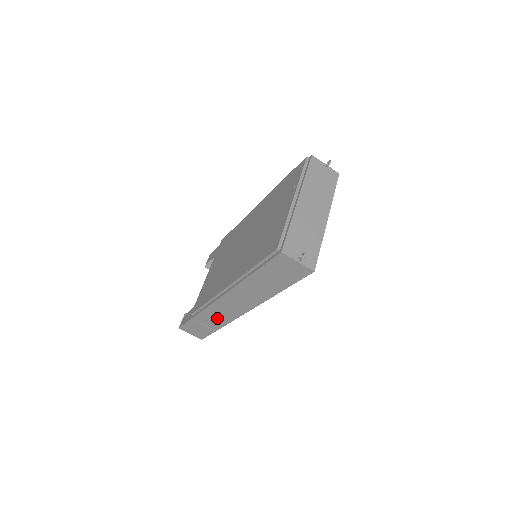
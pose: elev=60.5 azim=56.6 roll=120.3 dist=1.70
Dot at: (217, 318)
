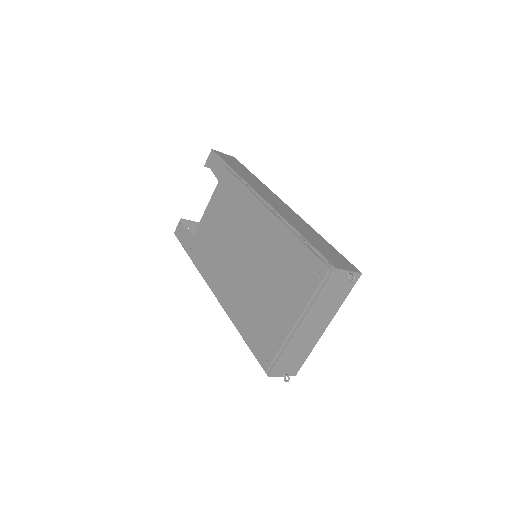
Dot at: occluded
